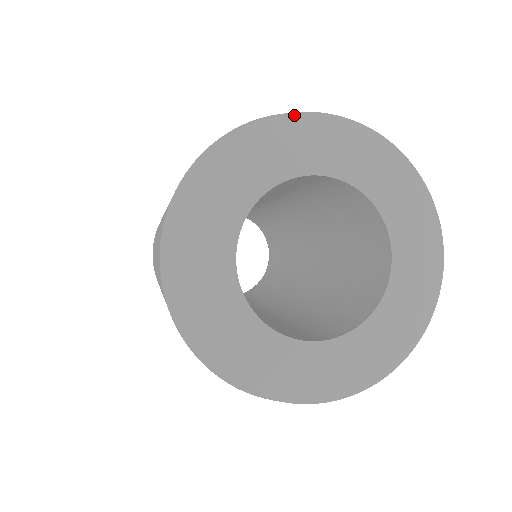
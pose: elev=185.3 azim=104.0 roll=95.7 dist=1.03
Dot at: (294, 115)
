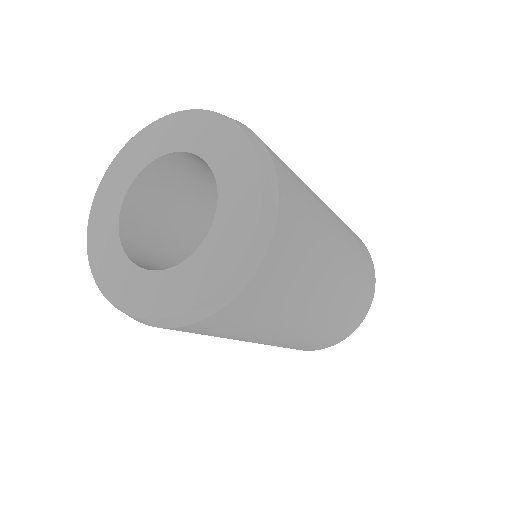
Dot at: (192, 111)
